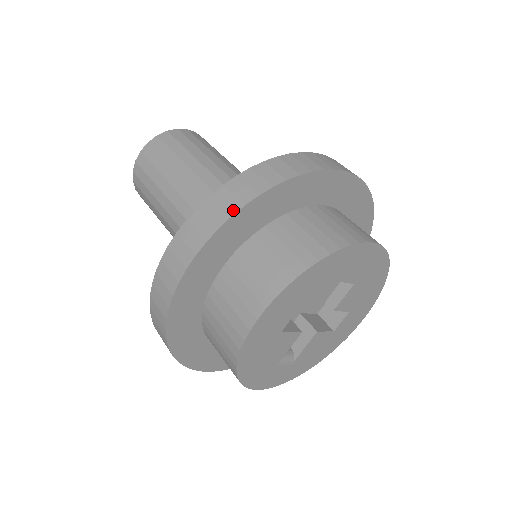
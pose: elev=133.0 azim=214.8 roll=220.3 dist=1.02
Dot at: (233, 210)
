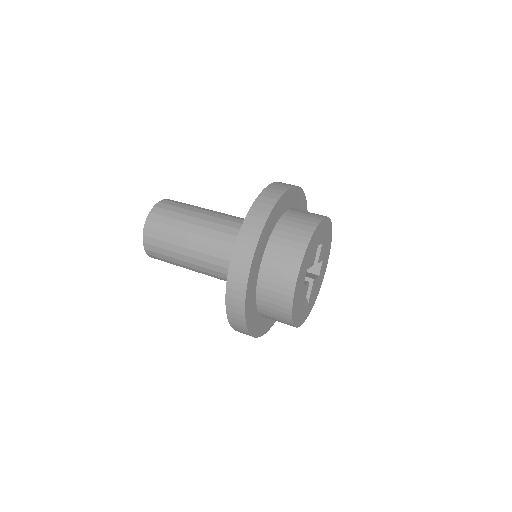
Dot at: (258, 234)
